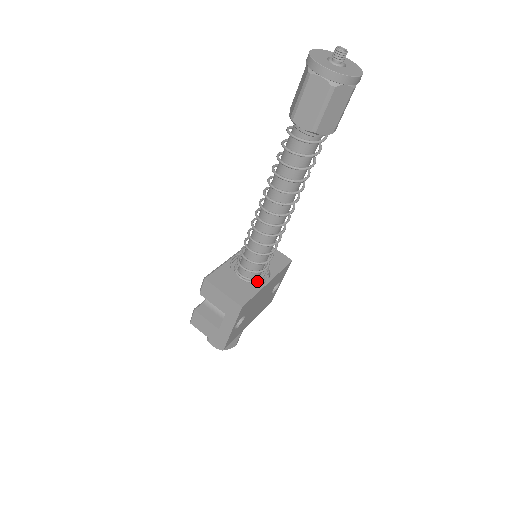
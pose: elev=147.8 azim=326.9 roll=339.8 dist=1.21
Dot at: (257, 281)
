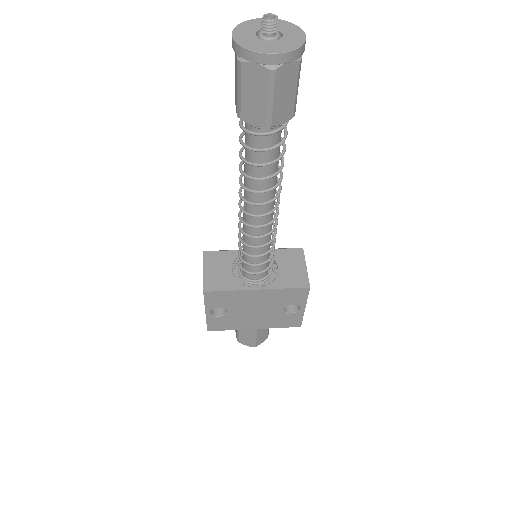
Dot at: (249, 282)
